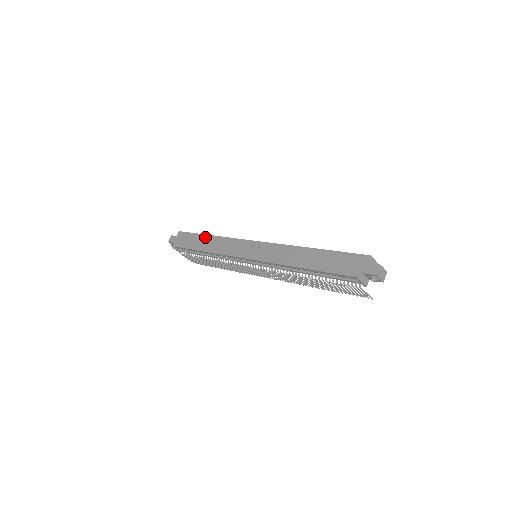
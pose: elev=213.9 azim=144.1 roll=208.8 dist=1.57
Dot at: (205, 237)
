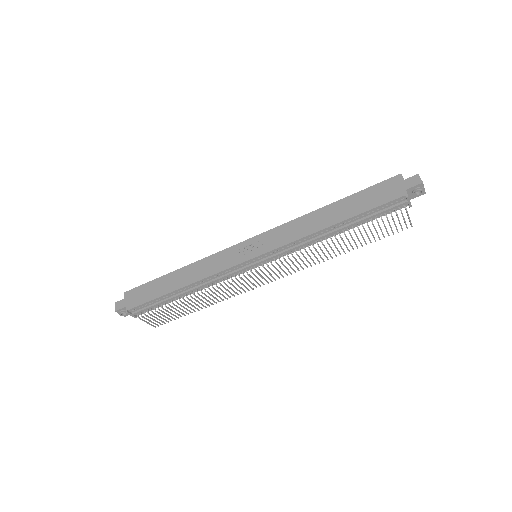
Dot at: (172, 275)
